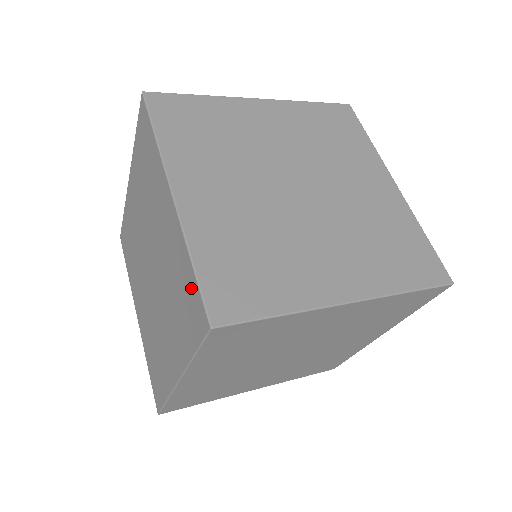
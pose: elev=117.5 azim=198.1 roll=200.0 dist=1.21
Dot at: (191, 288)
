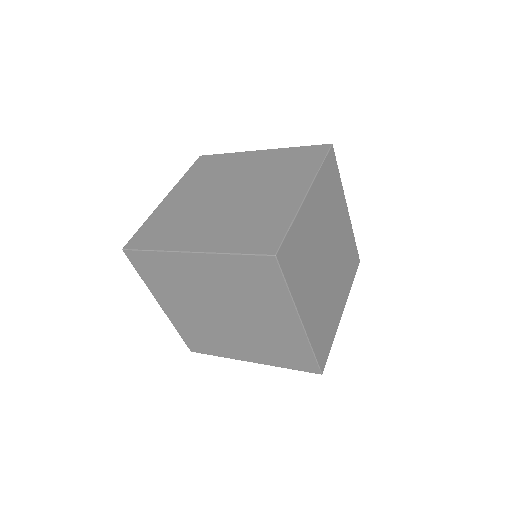
Dot at: (275, 232)
